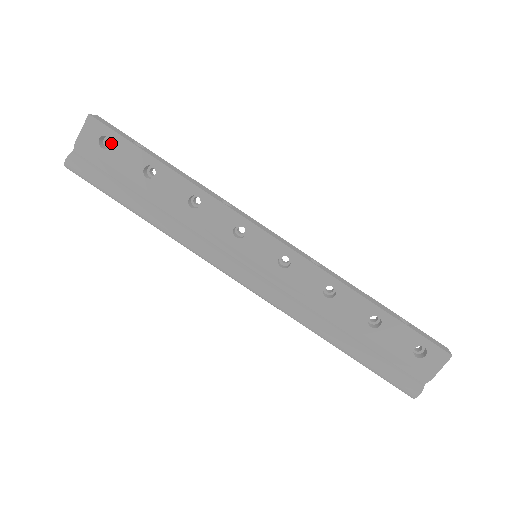
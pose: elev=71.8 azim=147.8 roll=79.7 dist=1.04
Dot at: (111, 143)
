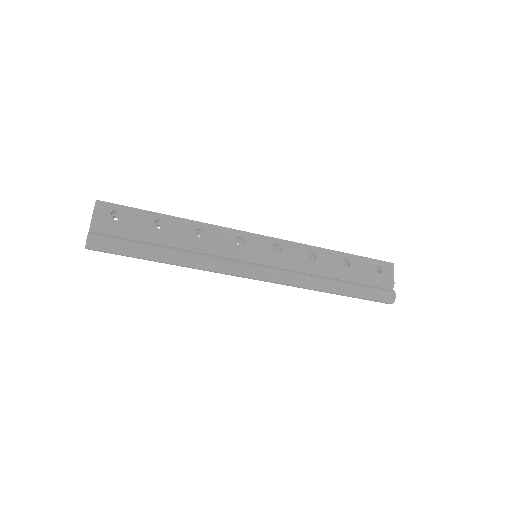
Dot at: (122, 214)
